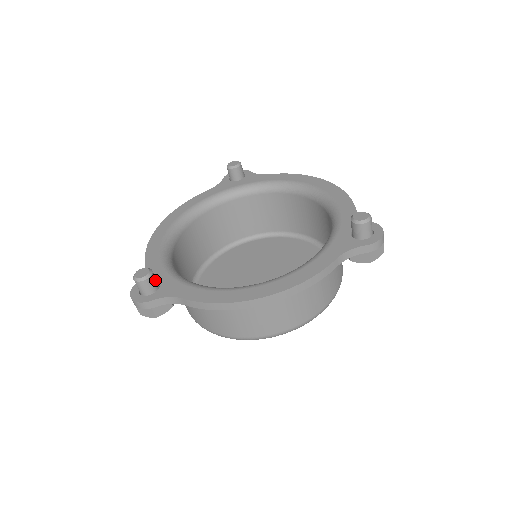
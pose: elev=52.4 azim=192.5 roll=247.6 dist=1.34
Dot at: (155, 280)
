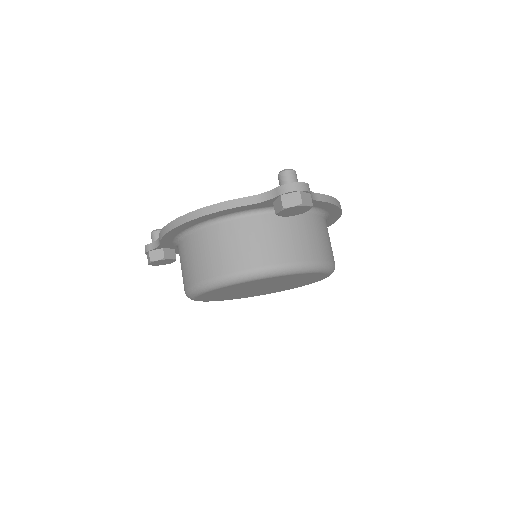
Dot at: occluded
